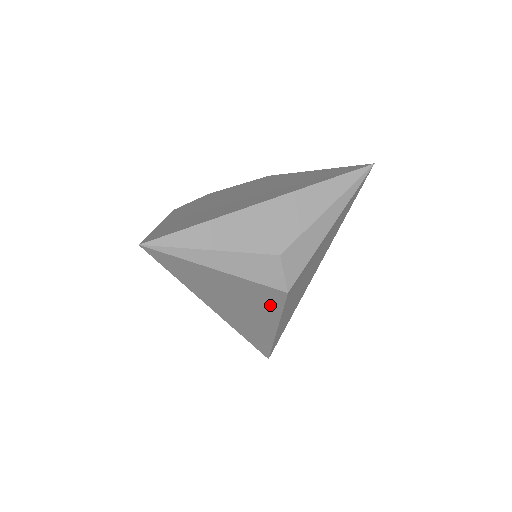
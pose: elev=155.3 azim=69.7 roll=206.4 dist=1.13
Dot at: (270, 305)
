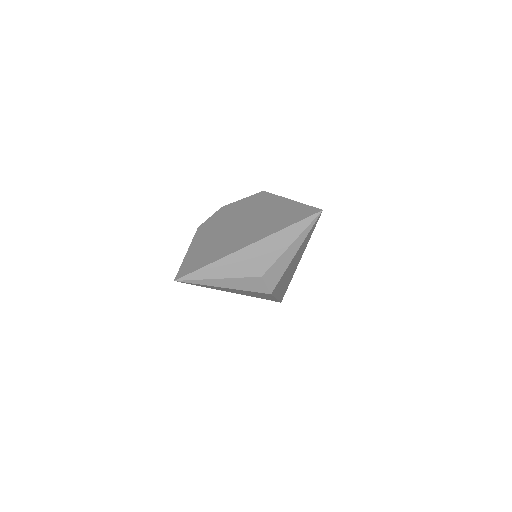
Dot at: occluded
